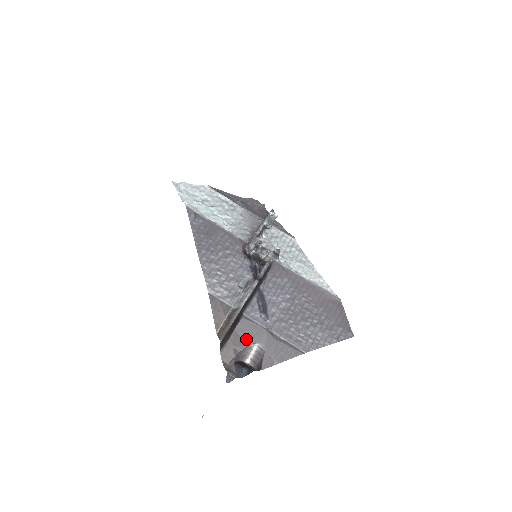
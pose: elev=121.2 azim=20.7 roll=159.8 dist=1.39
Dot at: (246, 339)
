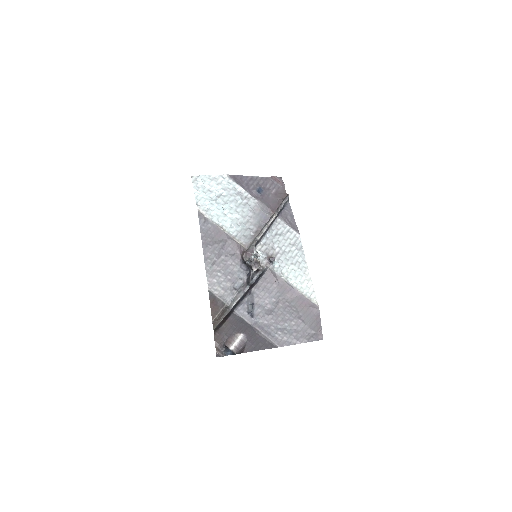
Dot at: (234, 329)
